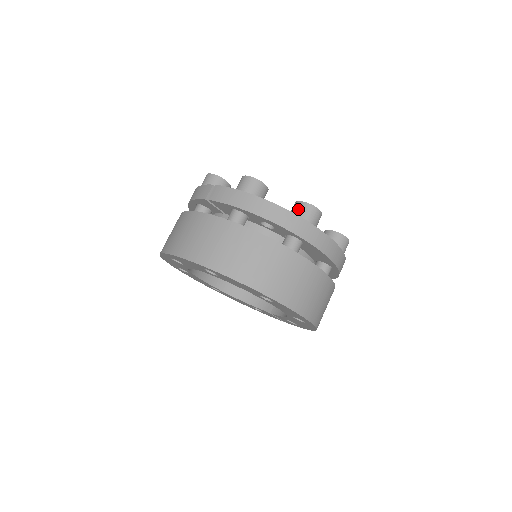
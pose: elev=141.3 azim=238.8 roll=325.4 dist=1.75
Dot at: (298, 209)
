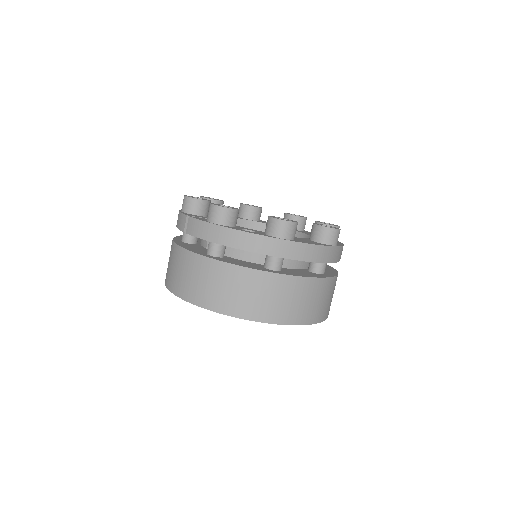
Dot at: (270, 227)
